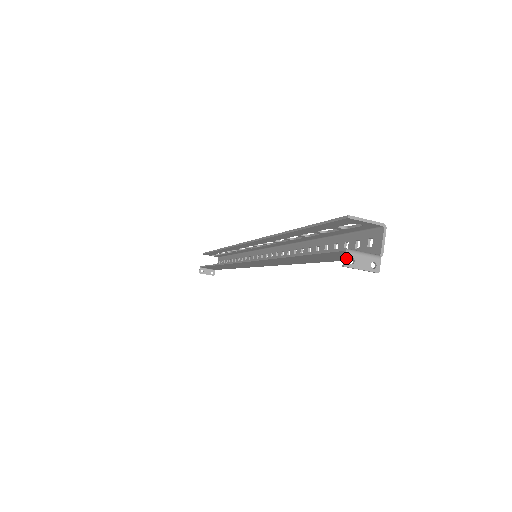
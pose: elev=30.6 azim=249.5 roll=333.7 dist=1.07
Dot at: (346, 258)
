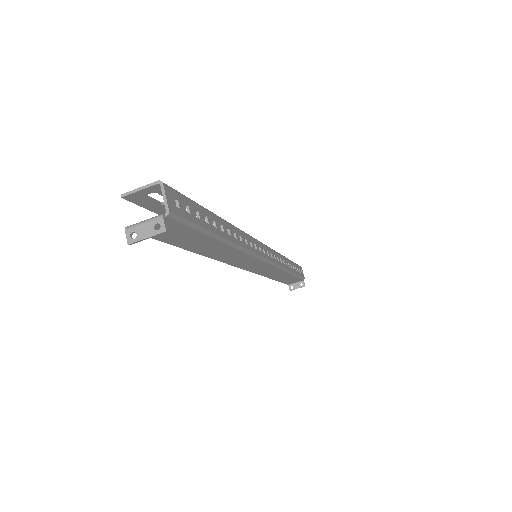
Dot at: (127, 236)
